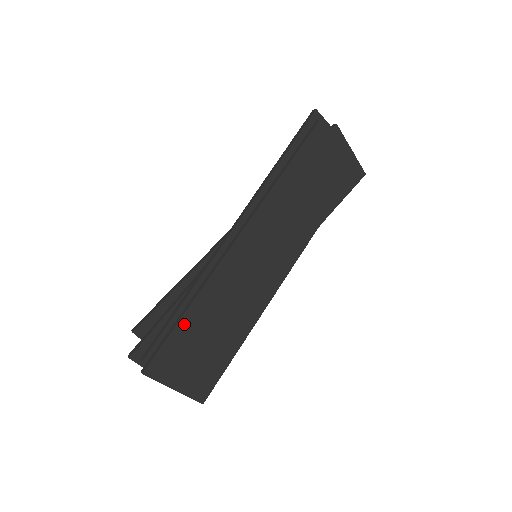
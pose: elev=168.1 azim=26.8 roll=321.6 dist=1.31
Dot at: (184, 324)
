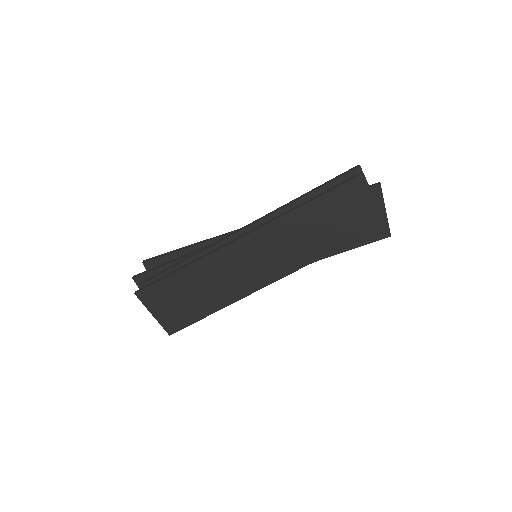
Dot at: (176, 277)
